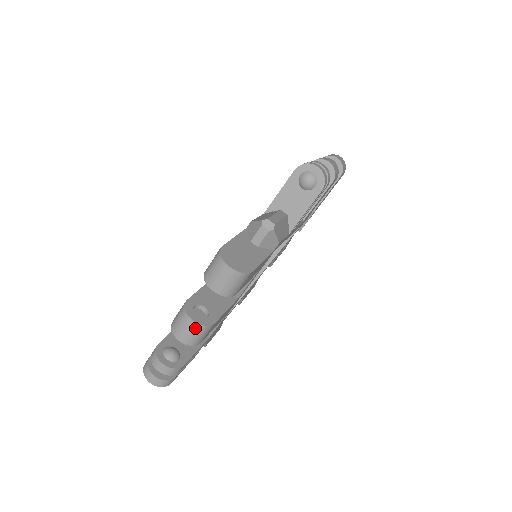
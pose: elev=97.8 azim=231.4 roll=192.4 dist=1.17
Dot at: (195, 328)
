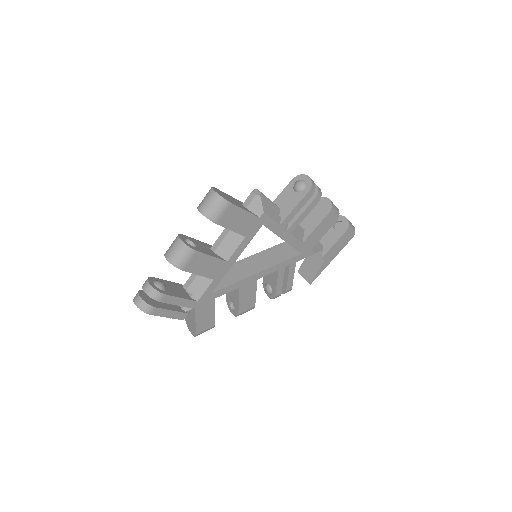
Dot at: (180, 247)
